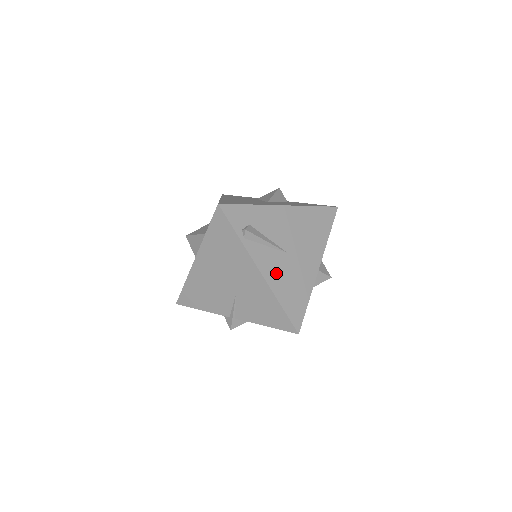
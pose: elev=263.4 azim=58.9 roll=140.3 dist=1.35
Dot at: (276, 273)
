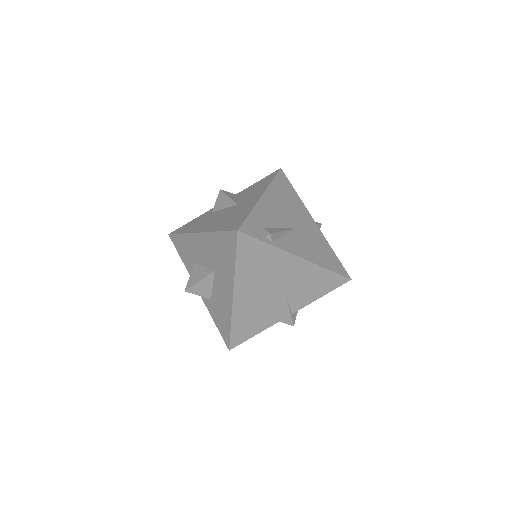
Dot at: (306, 249)
